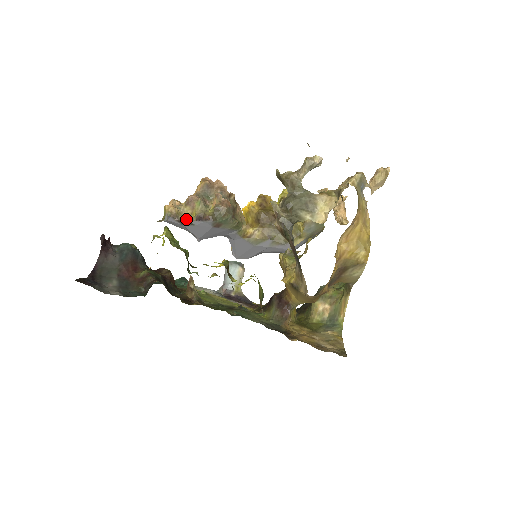
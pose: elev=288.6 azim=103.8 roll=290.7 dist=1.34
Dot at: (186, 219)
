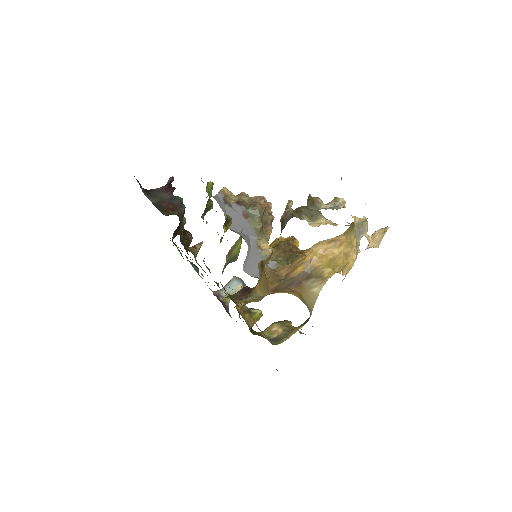
Dot at: (230, 201)
